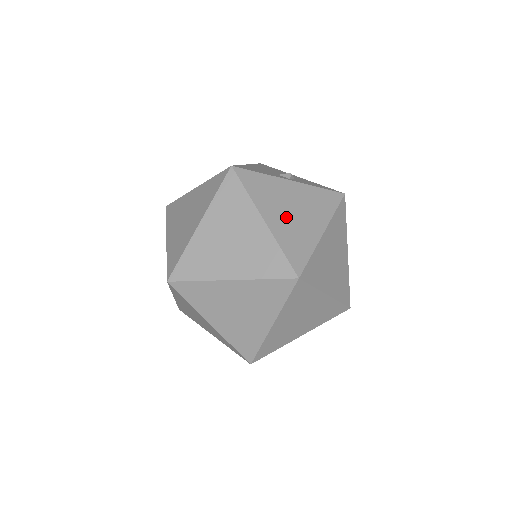
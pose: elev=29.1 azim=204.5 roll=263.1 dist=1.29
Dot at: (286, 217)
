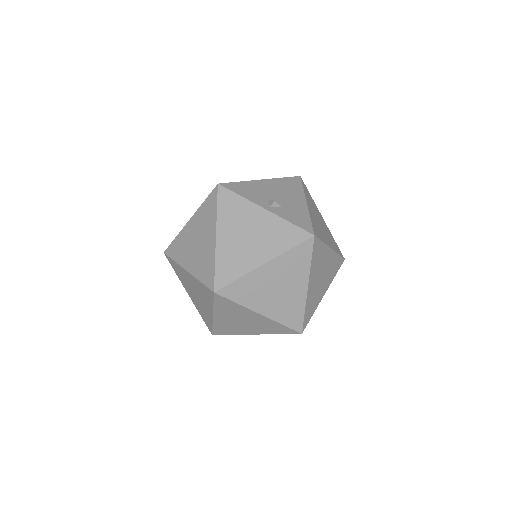
Dot at: (237, 240)
